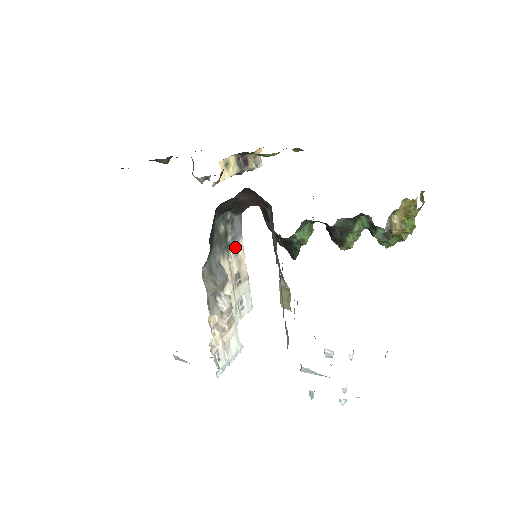
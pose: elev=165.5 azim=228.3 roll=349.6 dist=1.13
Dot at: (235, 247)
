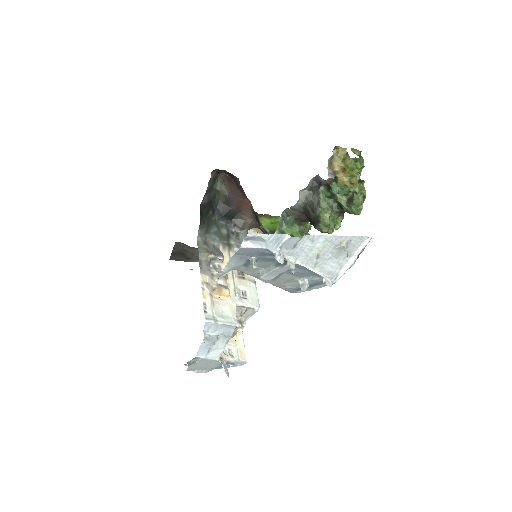
Dot at: occluded
